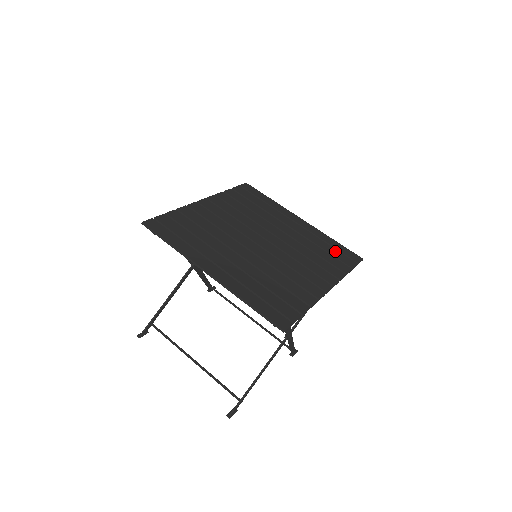
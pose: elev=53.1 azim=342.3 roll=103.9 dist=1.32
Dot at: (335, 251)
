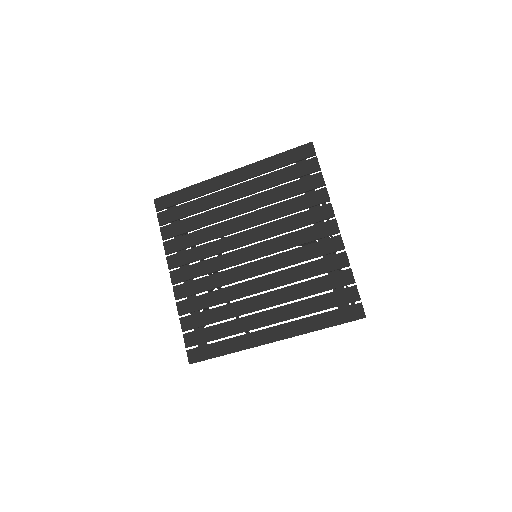
Dot at: (290, 170)
